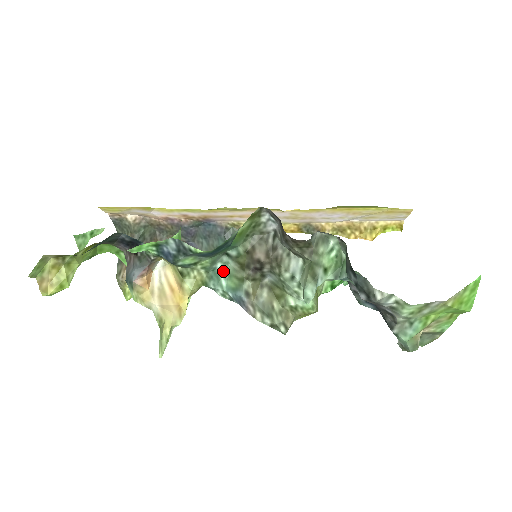
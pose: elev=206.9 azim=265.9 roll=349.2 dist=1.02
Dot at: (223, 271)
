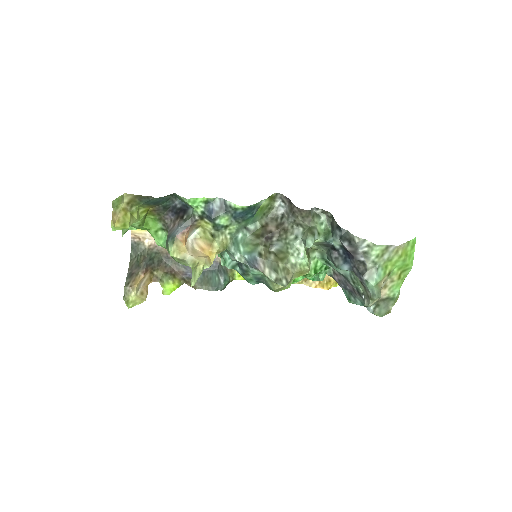
Dot at: (242, 241)
